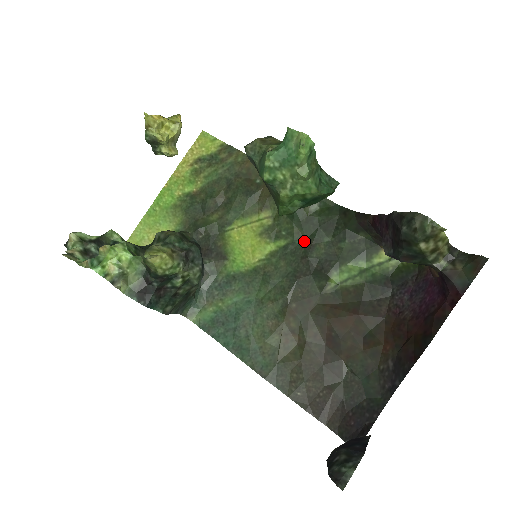
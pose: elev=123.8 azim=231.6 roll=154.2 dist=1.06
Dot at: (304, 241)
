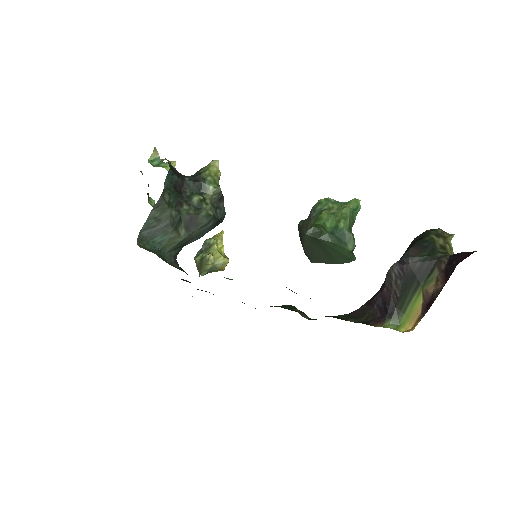
Dot at: occluded
